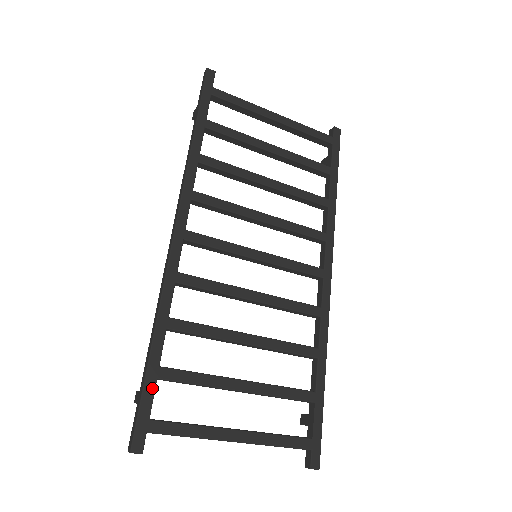
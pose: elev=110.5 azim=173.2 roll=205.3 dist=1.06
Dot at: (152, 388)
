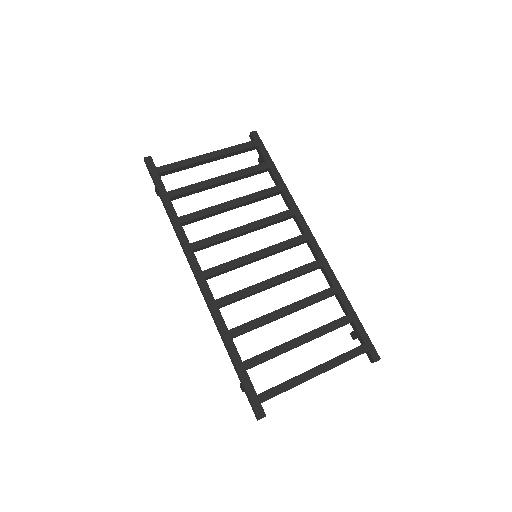
Dot at: (247, 377)
